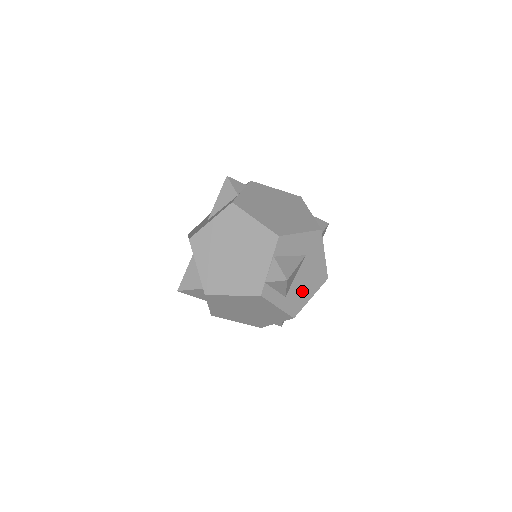
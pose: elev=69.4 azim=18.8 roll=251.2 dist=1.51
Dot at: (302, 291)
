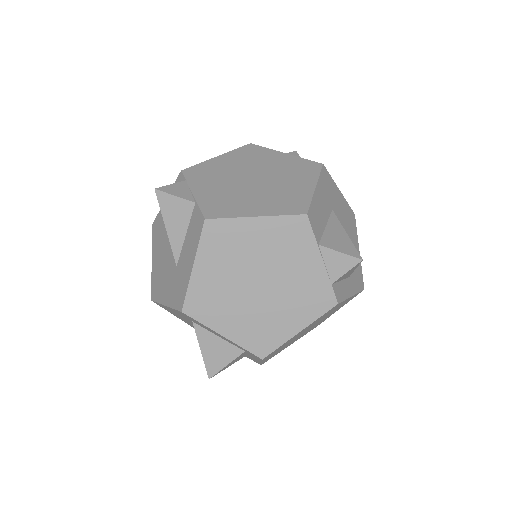
Dot at: occluded
